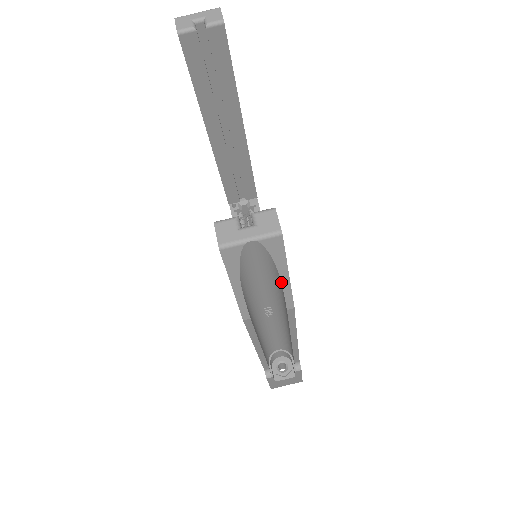
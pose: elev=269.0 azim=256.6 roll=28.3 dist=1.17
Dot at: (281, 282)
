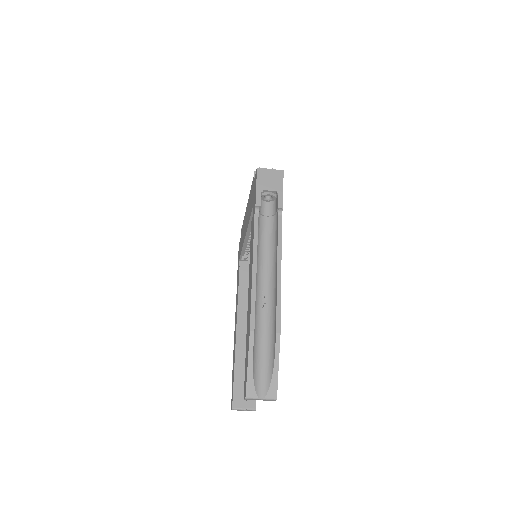
Dot at: occluded
